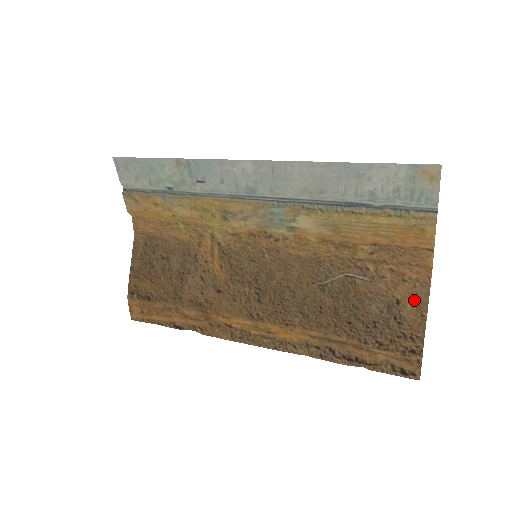
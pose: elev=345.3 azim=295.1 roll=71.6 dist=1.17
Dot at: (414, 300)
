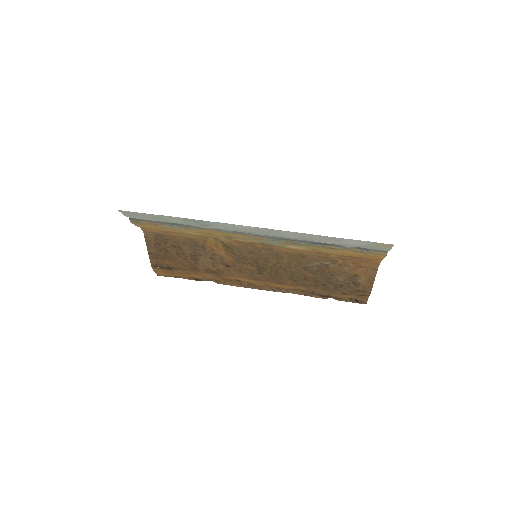
Dot at: (367, 276)
